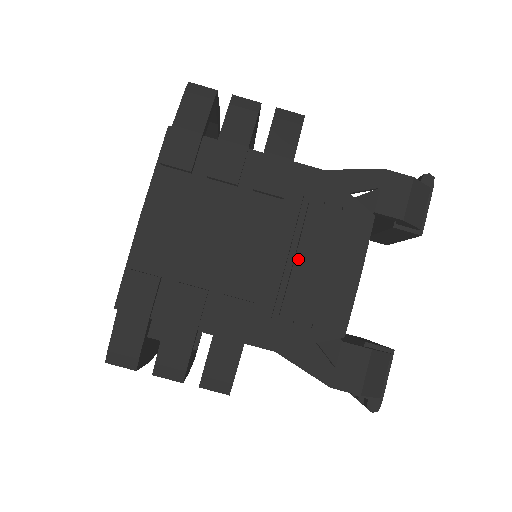
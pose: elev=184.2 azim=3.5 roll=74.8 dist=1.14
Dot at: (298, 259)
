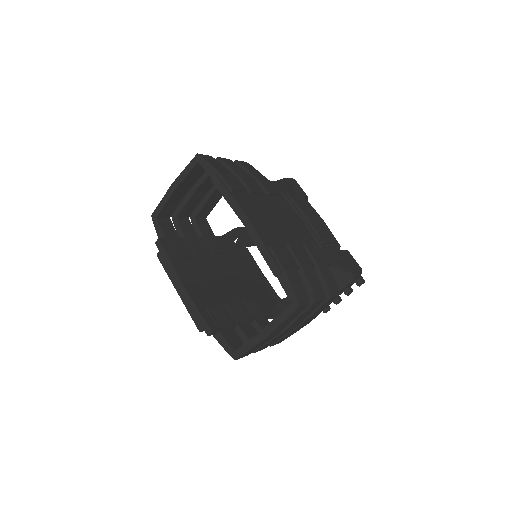
Dot at: (308, 216)
